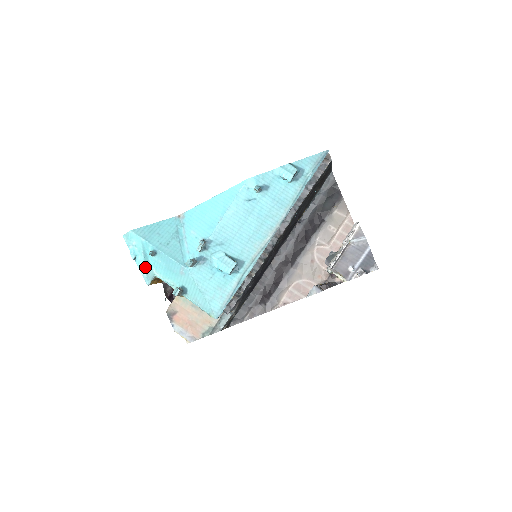
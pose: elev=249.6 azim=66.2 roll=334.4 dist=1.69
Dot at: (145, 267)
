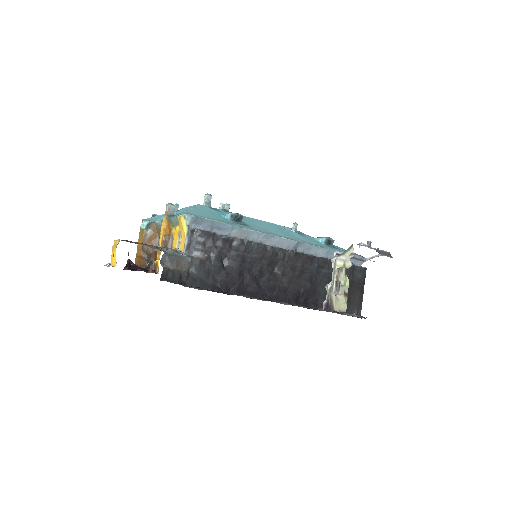
Dot at: (156, 216)
